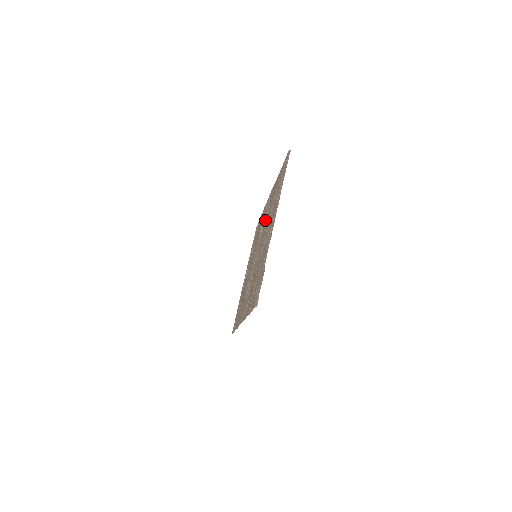
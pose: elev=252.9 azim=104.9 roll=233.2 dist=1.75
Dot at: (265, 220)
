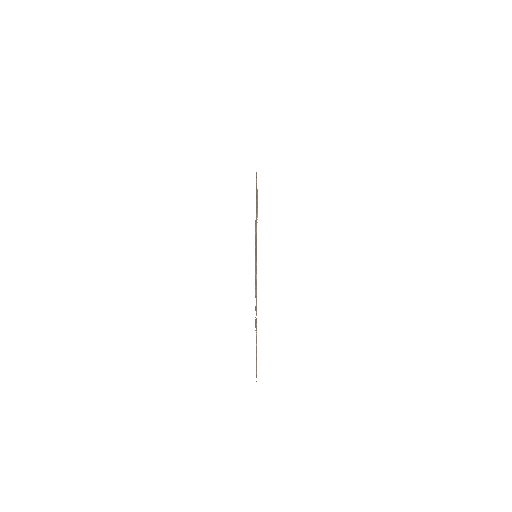
Dot at: occluded
